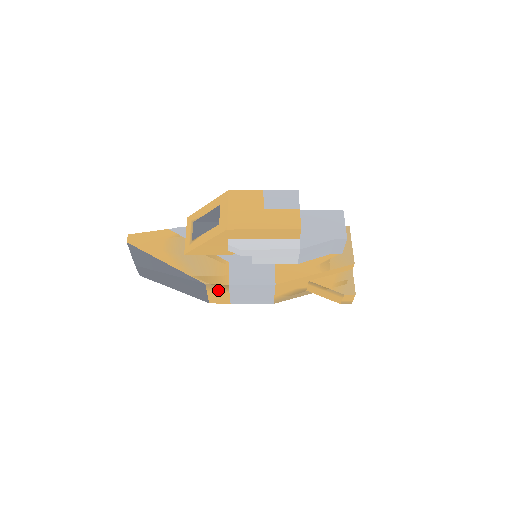
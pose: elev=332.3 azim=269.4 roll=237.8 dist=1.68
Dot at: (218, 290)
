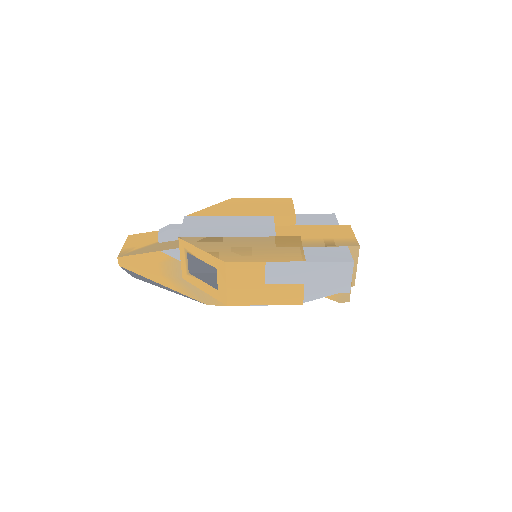
Dot at: occluded
